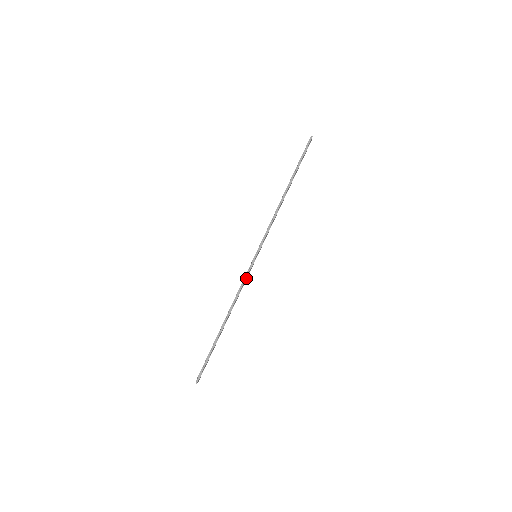
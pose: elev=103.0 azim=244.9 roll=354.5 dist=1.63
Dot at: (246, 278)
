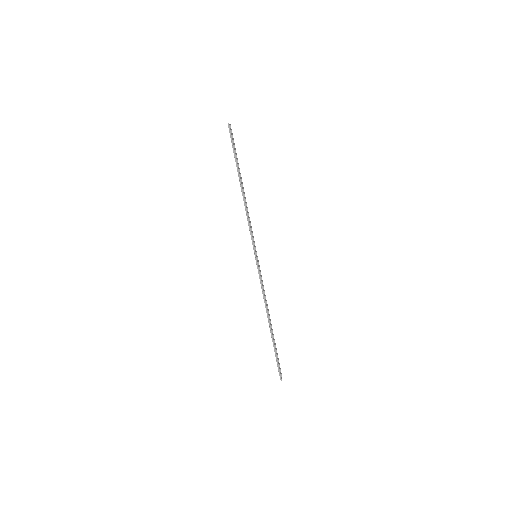
Dot at: (261, 278)
